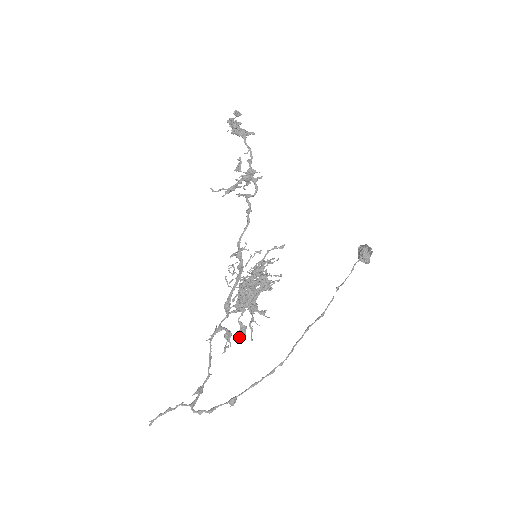
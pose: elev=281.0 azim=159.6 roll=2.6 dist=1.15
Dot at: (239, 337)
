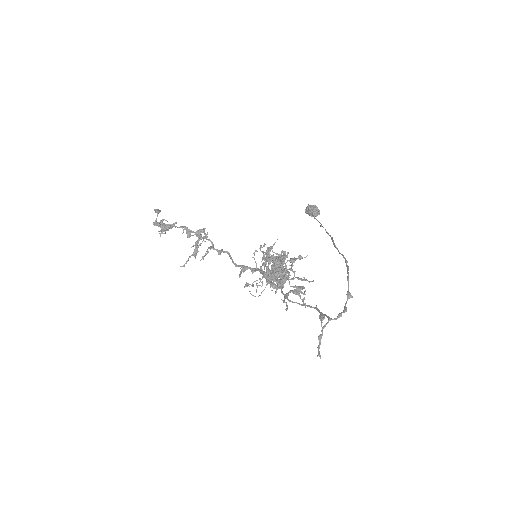
Dot at: (303, 294)
